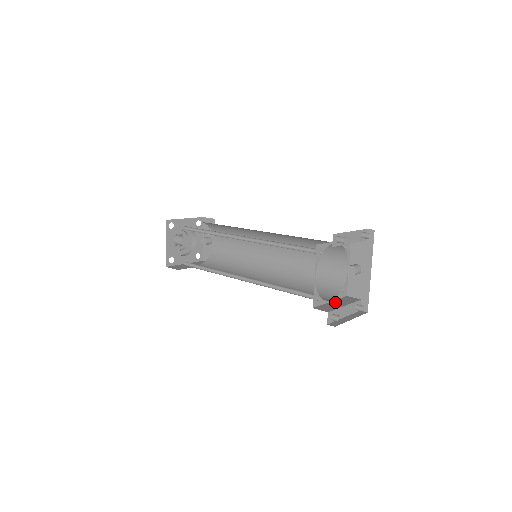
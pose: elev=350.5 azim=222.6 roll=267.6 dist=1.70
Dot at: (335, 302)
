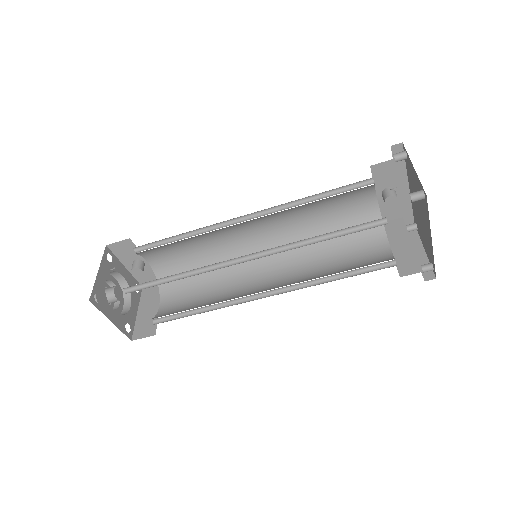
Dot at: (396, 245)
